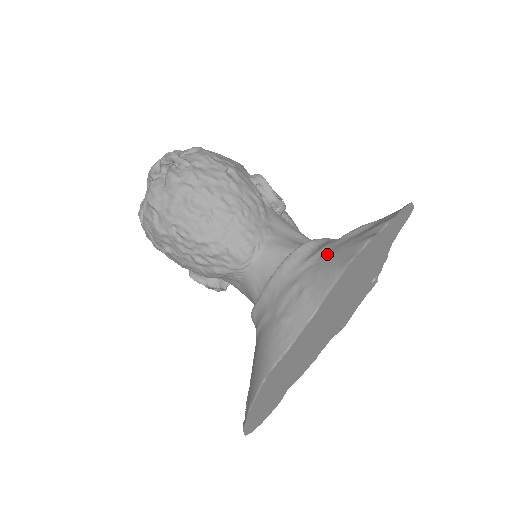
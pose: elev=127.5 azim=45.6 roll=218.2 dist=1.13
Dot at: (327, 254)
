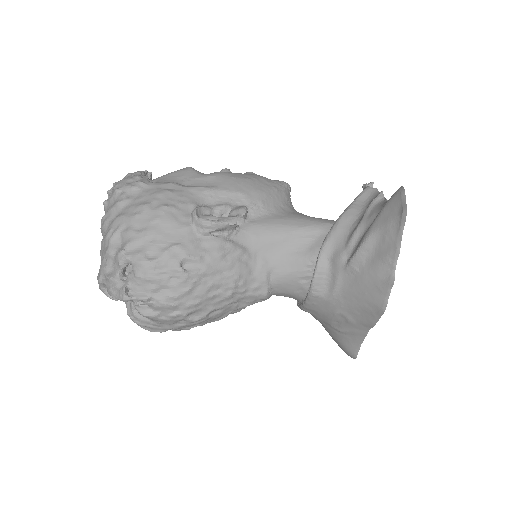
Dot at: (349, 290)
